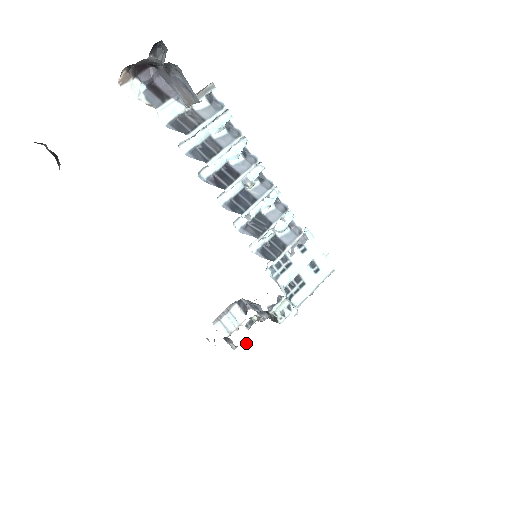
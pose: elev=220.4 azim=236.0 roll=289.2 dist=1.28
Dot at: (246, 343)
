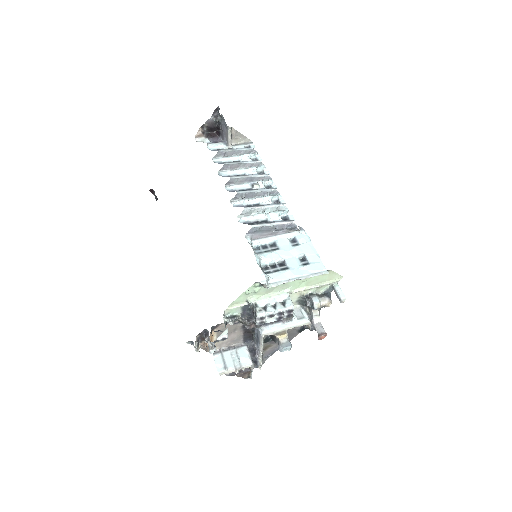
Dot at: (221, 337)
